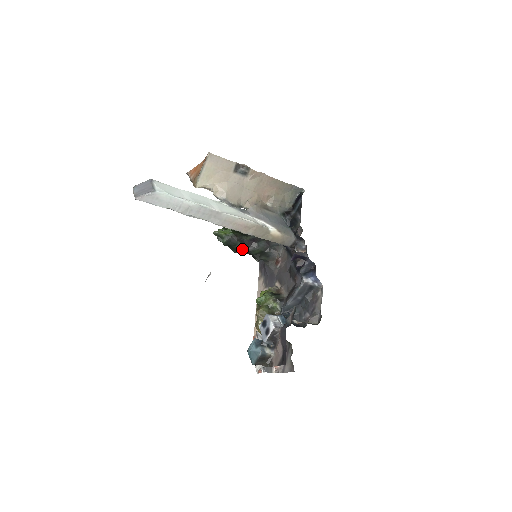
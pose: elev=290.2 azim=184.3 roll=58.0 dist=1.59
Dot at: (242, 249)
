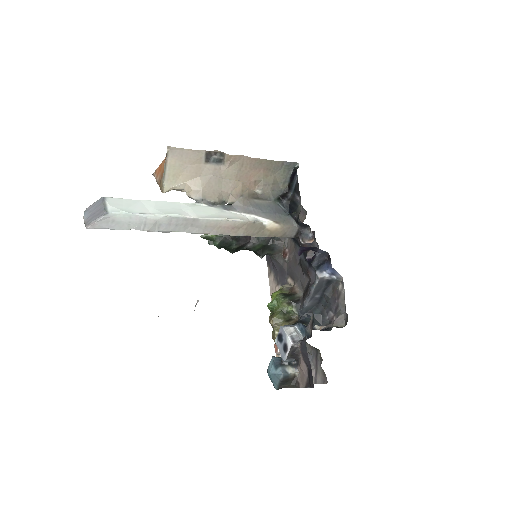
Dot at: (240, 248)
